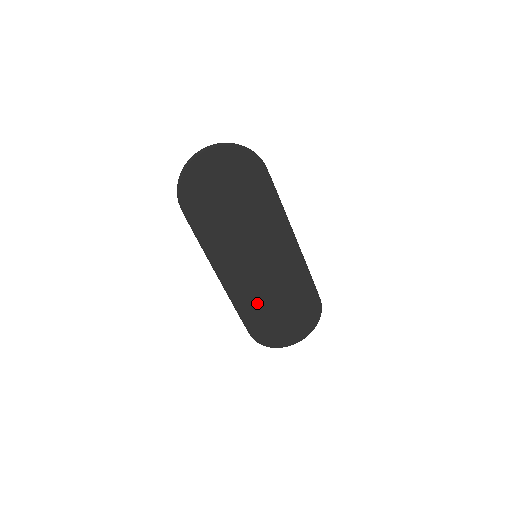
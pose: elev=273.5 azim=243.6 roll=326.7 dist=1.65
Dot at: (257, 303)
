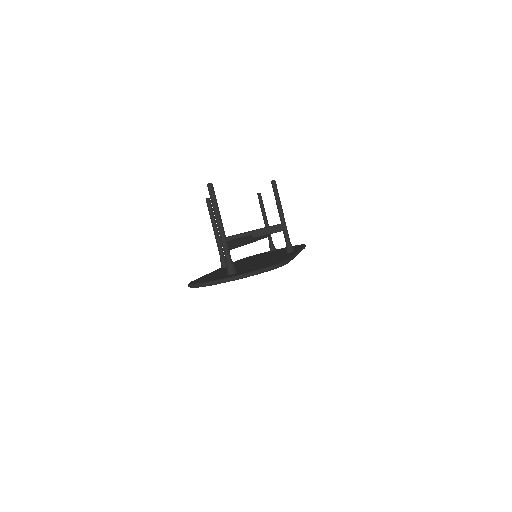
Dot at: occluded
